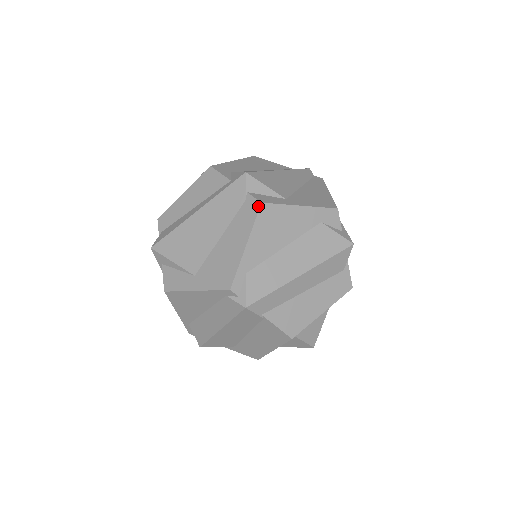
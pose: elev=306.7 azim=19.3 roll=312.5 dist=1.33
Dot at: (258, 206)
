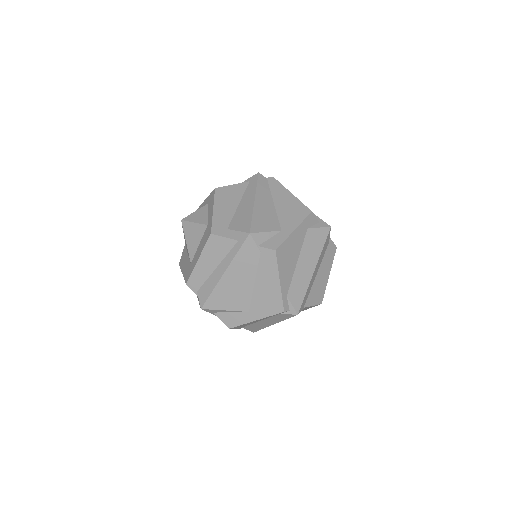
Dot at: (274, 254)
